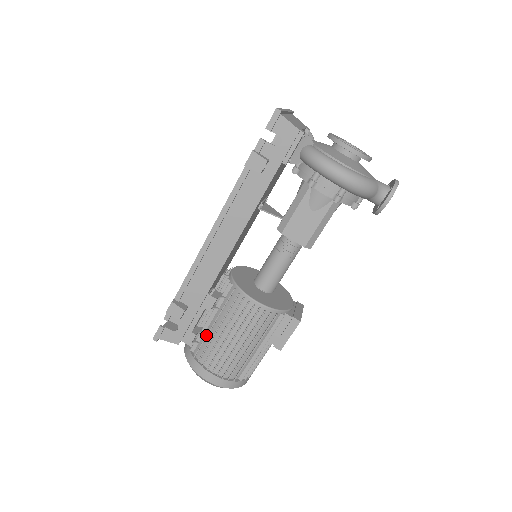
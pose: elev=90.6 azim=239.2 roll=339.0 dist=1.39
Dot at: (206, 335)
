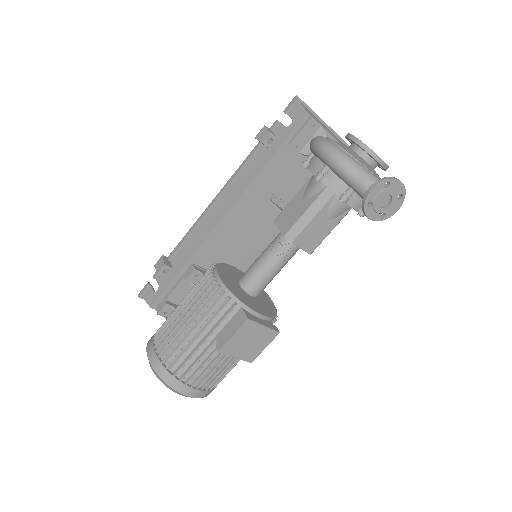
Dot at: occluded
